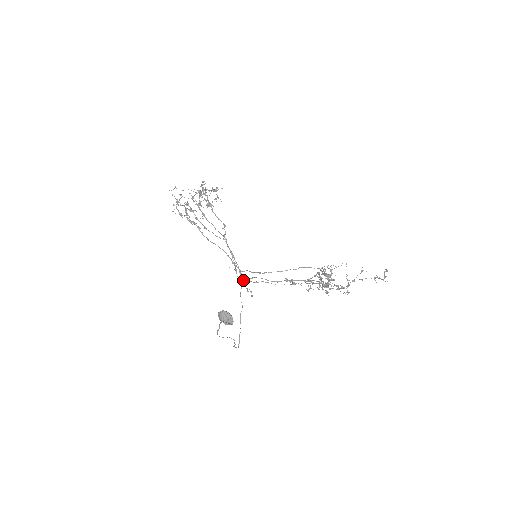
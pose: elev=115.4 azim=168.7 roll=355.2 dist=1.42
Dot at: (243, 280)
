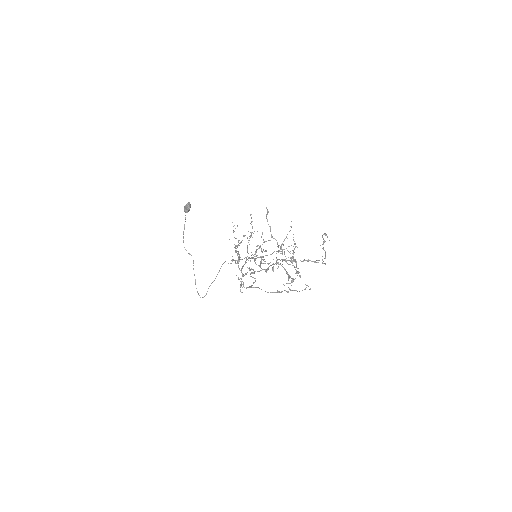
Dot at: (243, 283)
